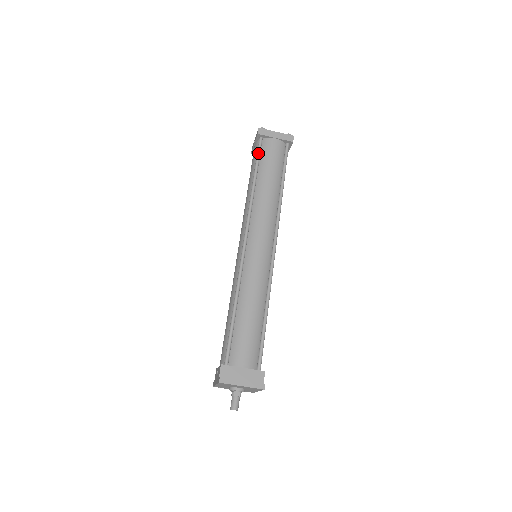
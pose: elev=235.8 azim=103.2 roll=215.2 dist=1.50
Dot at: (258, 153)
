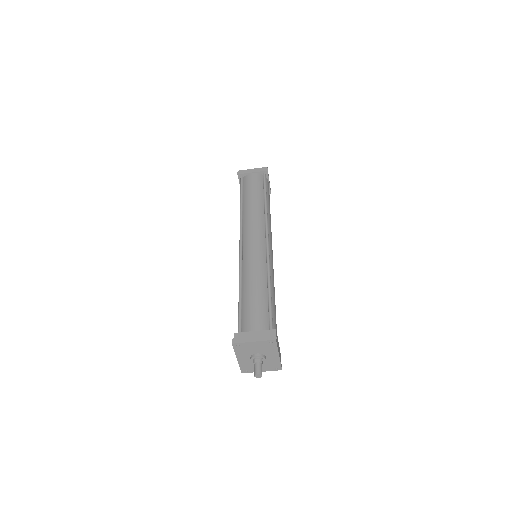
Dot at: (241, 186)
